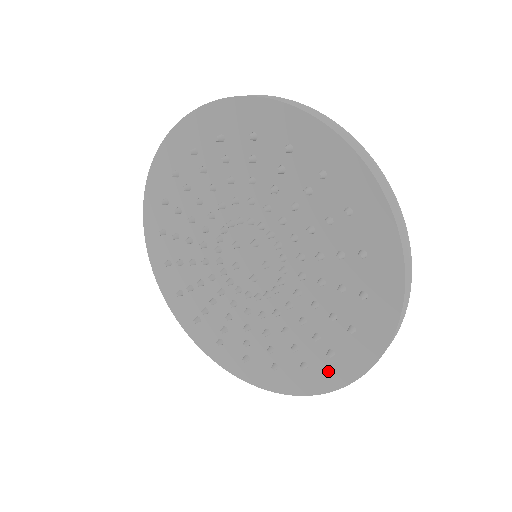
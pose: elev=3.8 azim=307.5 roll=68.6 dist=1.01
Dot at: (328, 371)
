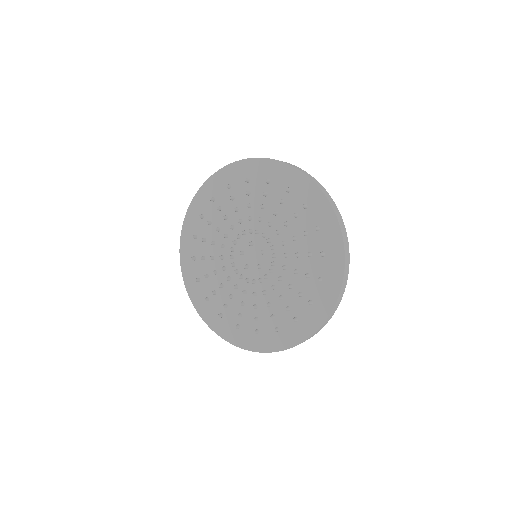
Dot at: (325, 294)
